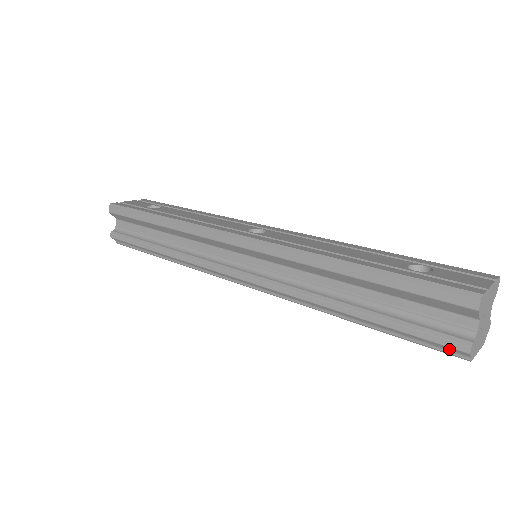
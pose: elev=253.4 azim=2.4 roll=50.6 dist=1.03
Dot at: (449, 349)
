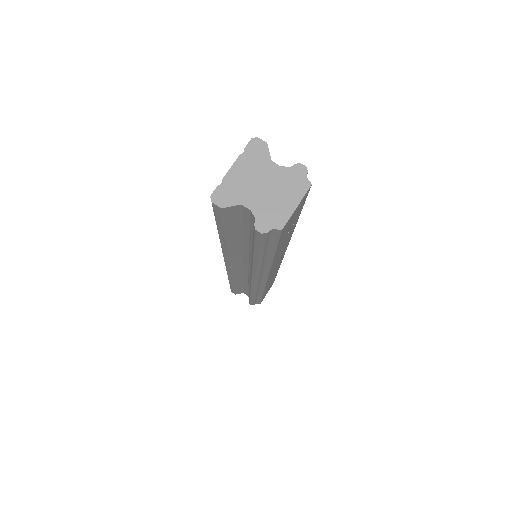
Dot at: (266, 238)
